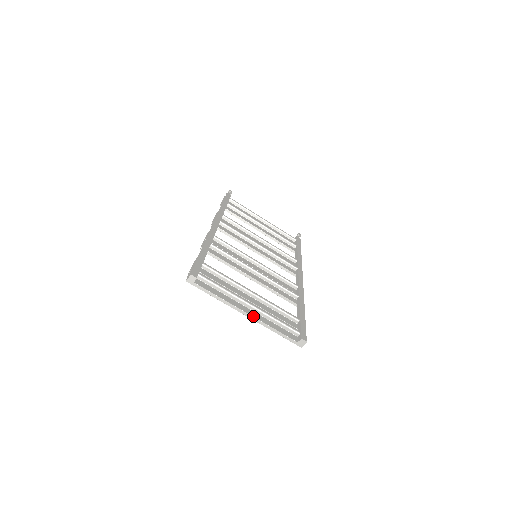
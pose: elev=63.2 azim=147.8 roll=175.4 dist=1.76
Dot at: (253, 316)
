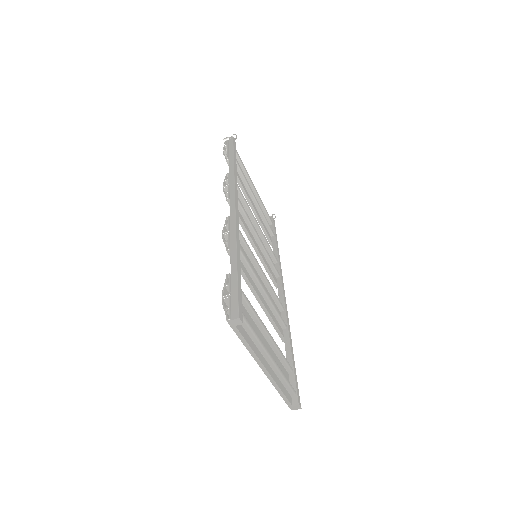
Dot at: (270, 373)
